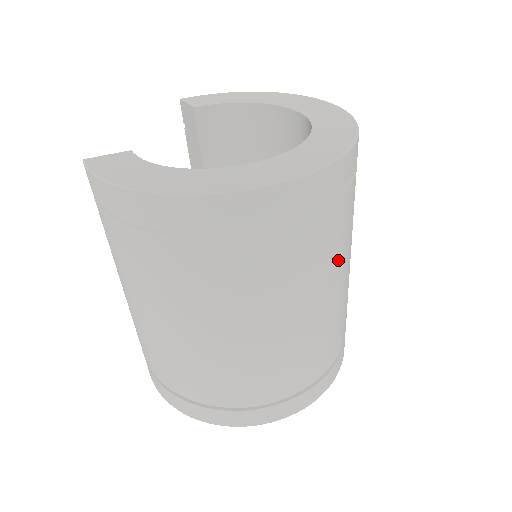
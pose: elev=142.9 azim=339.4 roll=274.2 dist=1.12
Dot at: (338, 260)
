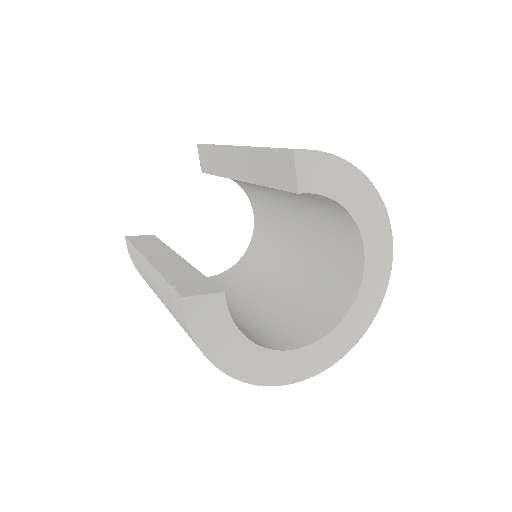
Dot at: occluded
